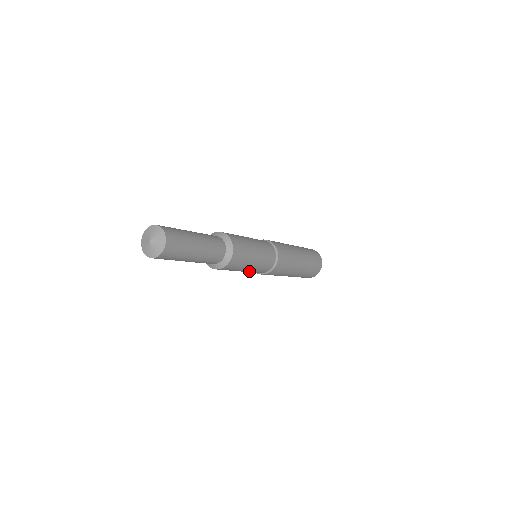
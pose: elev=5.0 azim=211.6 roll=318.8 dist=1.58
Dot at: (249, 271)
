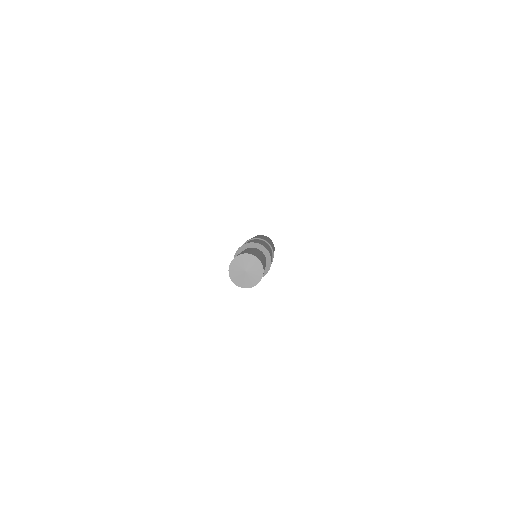
Dot at: occluded
